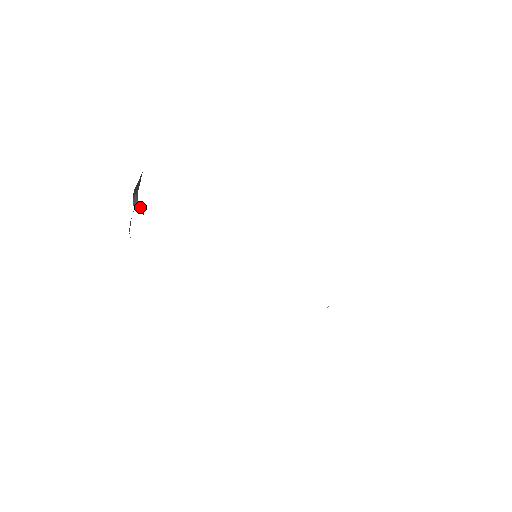
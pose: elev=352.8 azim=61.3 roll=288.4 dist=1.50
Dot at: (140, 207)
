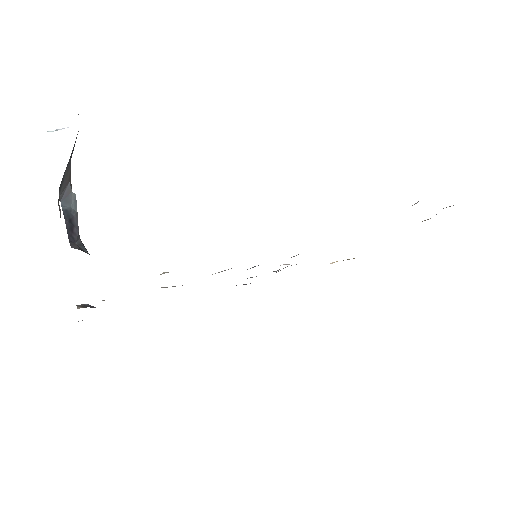
Dot at: (73, 203)
